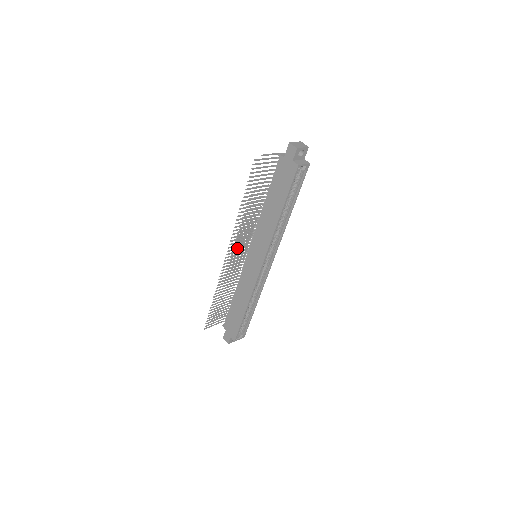
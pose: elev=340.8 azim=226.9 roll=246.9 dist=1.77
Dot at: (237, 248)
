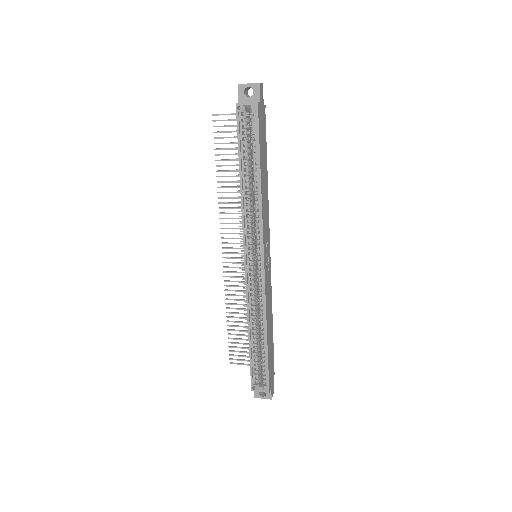
Dot at: (236, 243)
